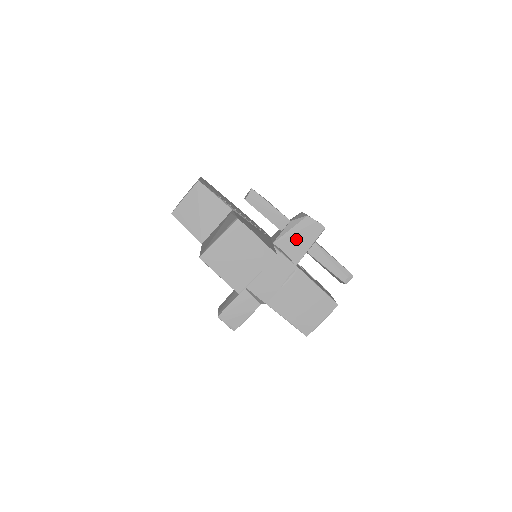
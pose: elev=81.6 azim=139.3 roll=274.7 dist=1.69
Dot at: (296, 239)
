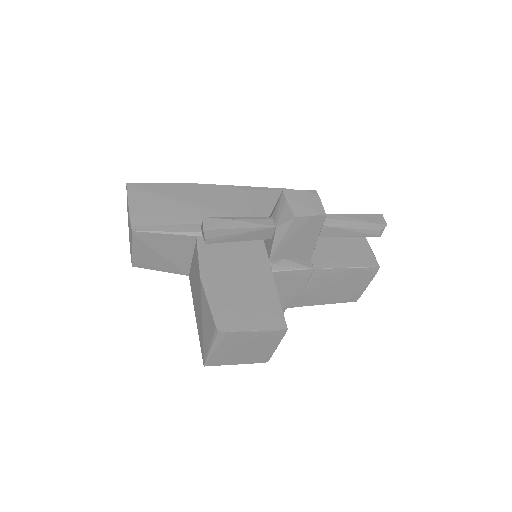
Dot at: (295, 243)
